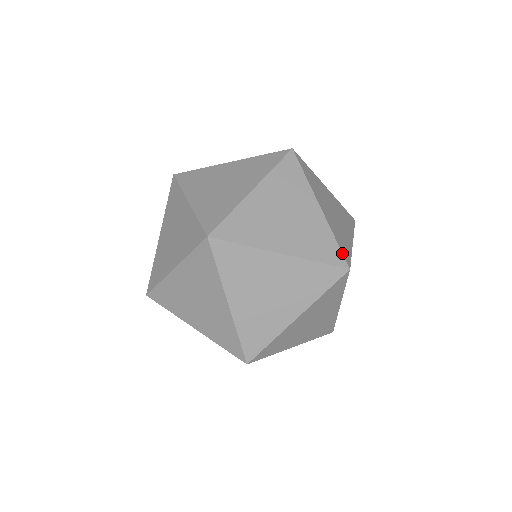
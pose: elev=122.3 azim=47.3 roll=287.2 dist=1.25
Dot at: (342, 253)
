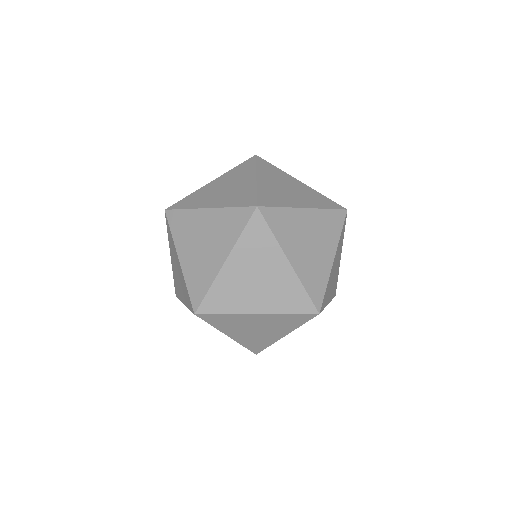
Dot at: (335, 202)
